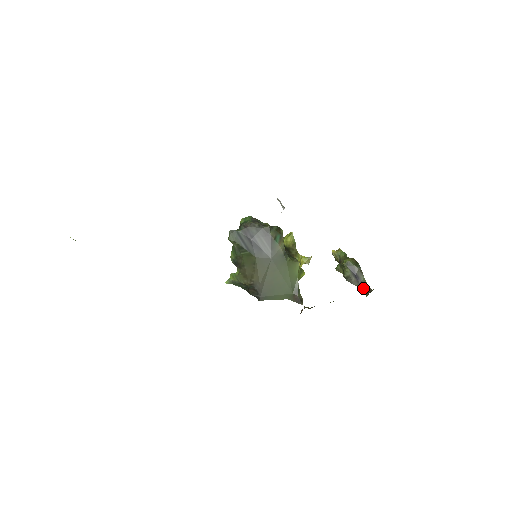
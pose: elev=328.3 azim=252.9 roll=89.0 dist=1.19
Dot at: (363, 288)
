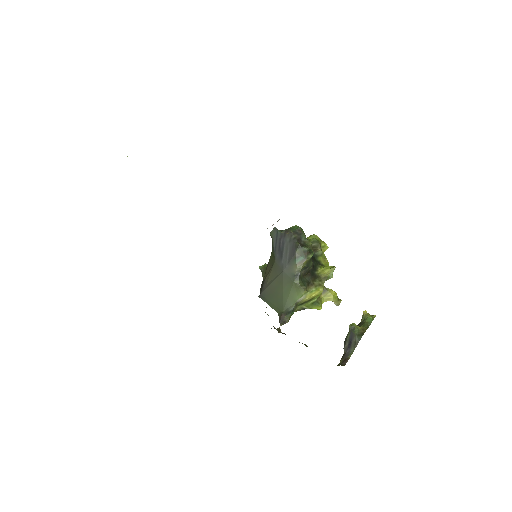
Dot at: (344, 358)
